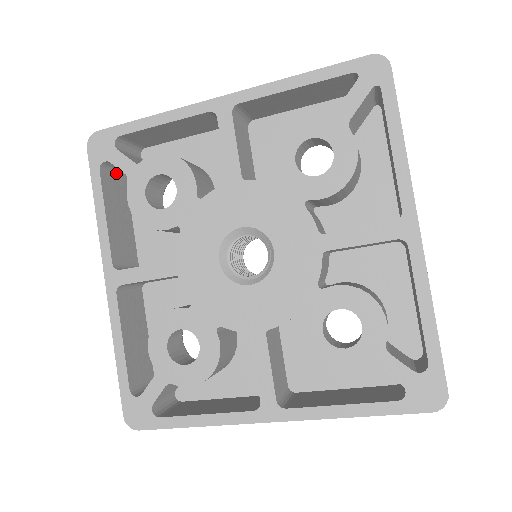
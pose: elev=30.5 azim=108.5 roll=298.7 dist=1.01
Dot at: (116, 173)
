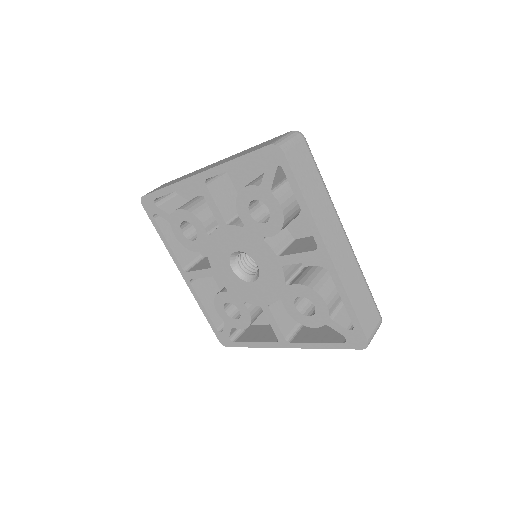
Dot at: occluded
